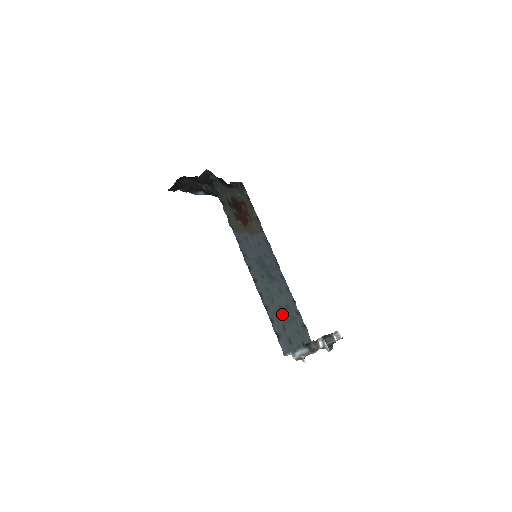
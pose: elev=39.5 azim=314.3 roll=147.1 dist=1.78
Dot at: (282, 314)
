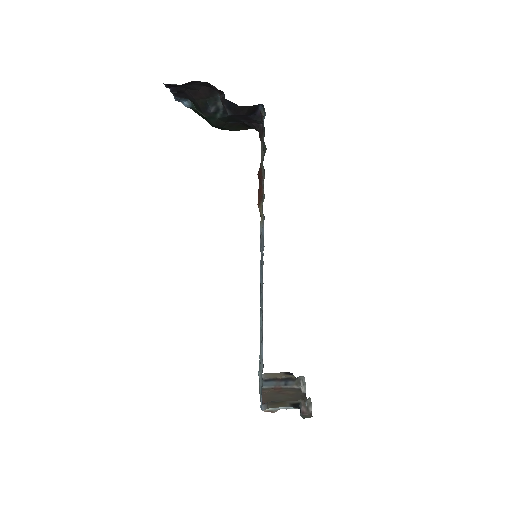
Dot at: occluded
